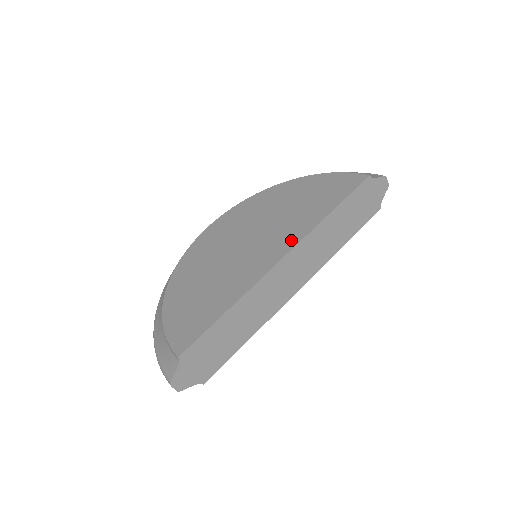
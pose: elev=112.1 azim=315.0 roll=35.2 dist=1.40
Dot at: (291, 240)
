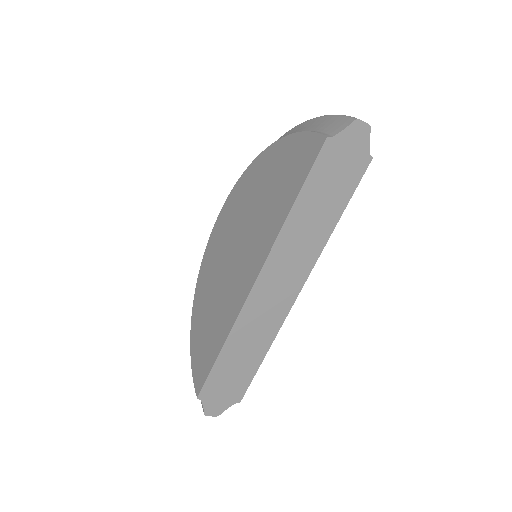
Dot at: (261, 254)
